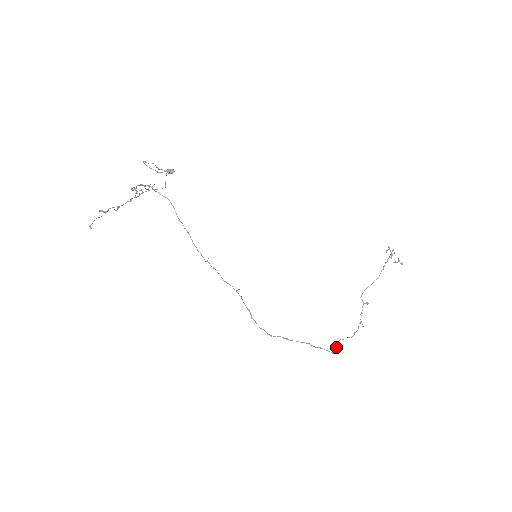
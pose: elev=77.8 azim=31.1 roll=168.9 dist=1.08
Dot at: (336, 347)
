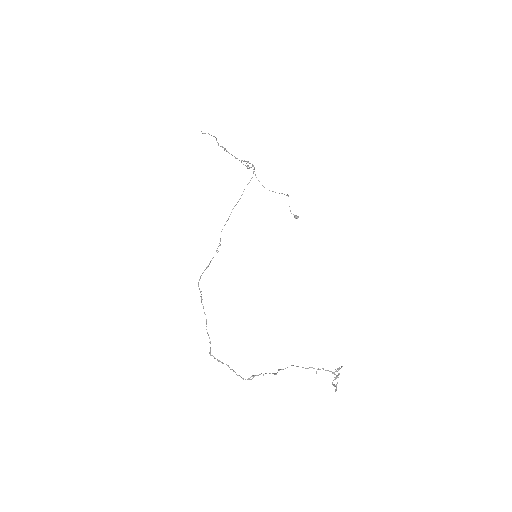
Dot at: (219, 361)
